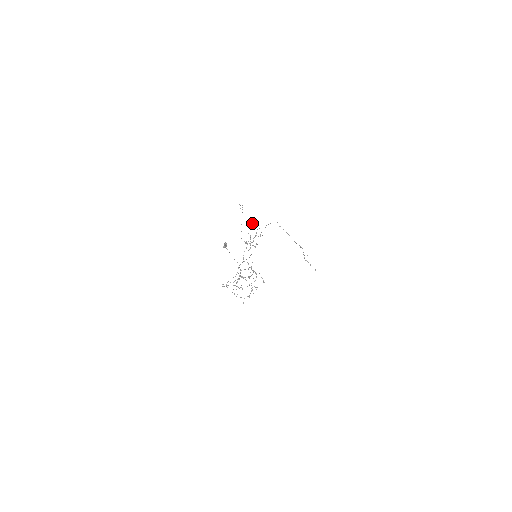
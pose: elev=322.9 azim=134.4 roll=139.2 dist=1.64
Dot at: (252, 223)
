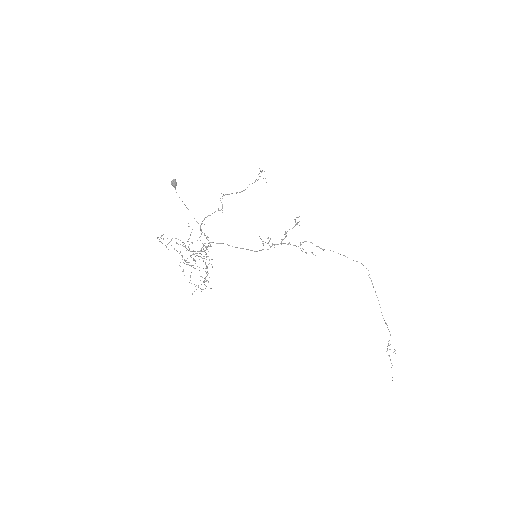
Dot at: (296, 224)
